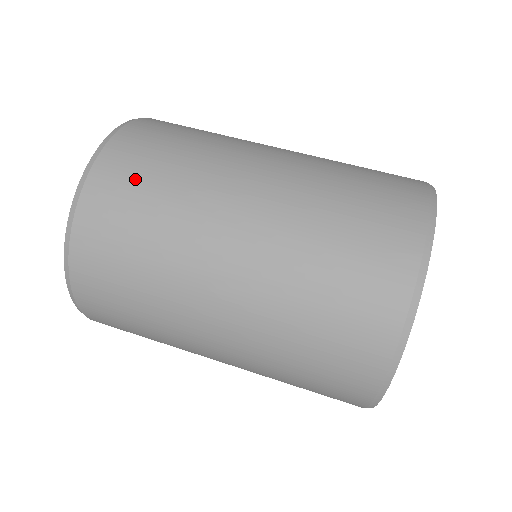
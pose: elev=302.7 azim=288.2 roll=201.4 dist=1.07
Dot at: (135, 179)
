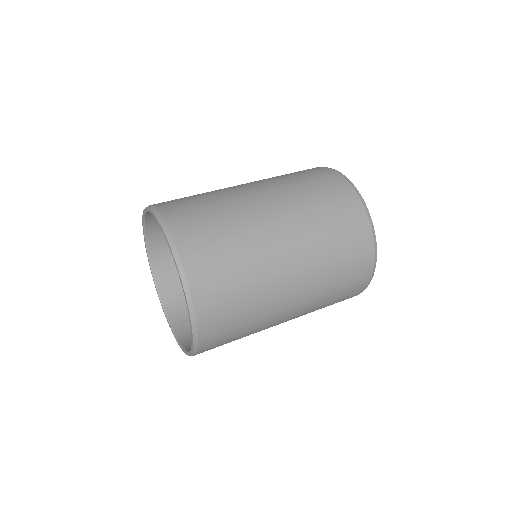
Dot at: occluded
